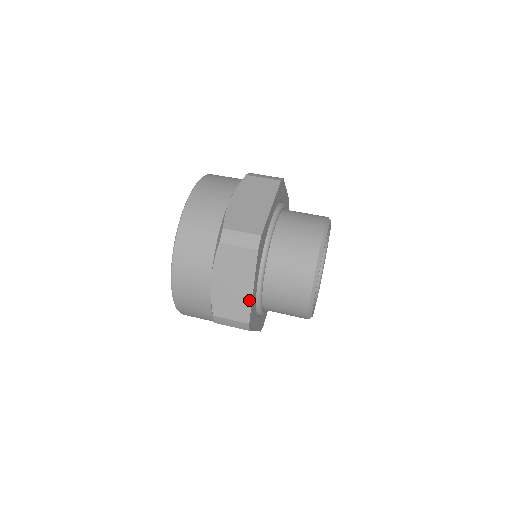
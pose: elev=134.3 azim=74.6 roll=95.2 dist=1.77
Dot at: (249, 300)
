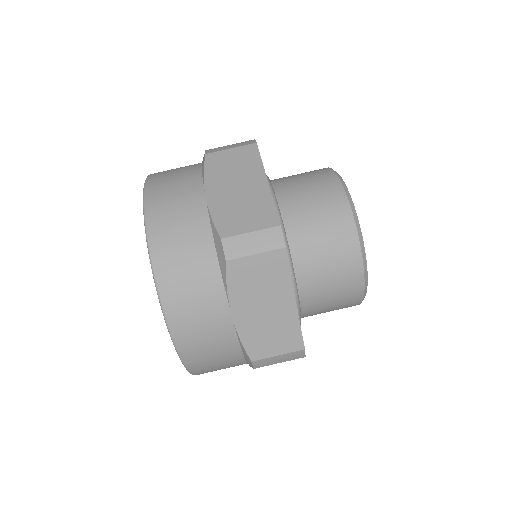
Dot at: occluded
